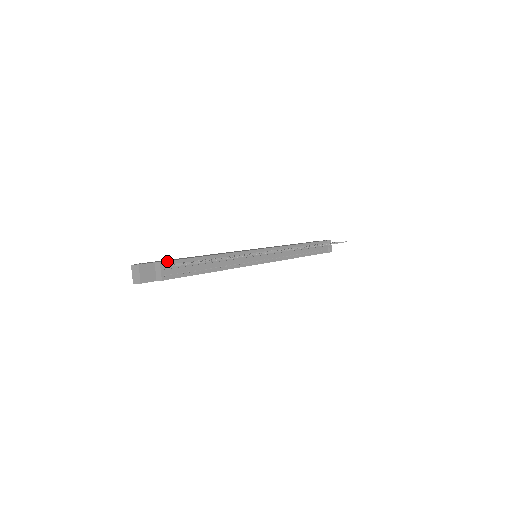
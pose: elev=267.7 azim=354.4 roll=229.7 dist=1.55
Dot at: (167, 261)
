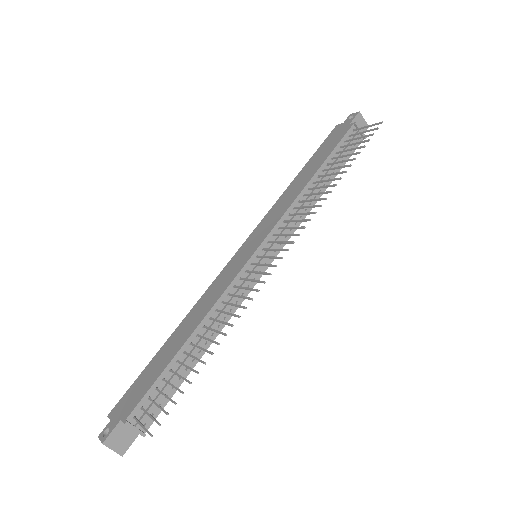
Dot at: (134, 409)
